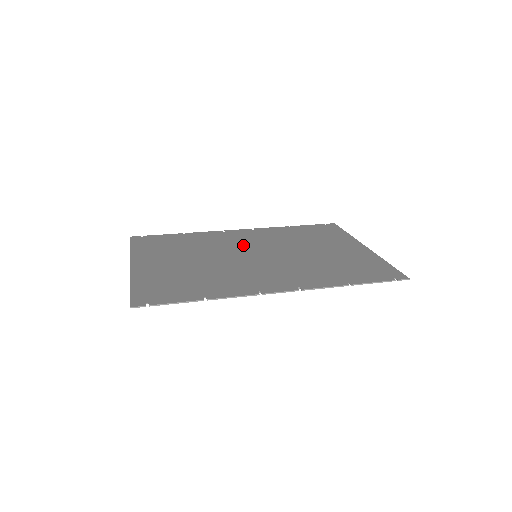
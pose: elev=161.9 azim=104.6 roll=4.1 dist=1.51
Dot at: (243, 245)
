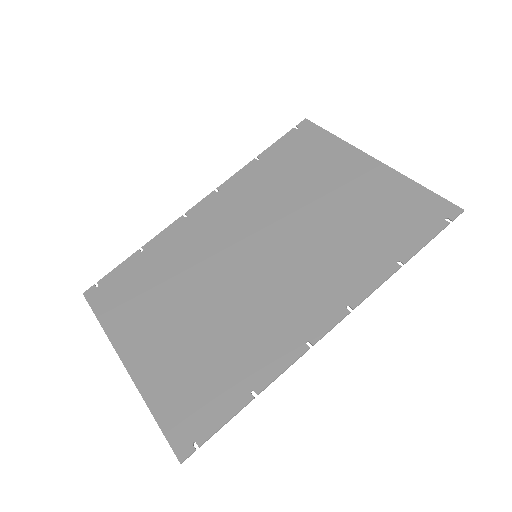
Dot at: (227, 239)
